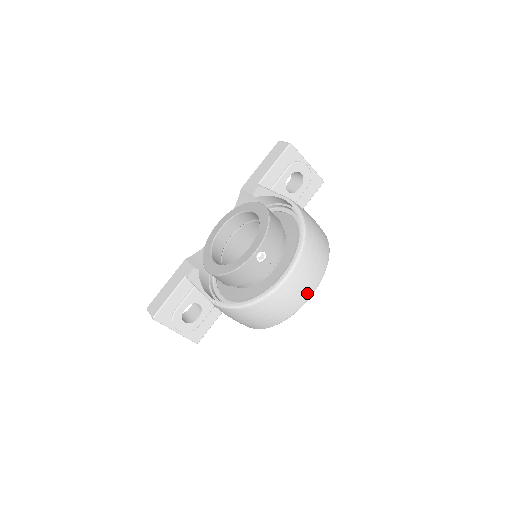
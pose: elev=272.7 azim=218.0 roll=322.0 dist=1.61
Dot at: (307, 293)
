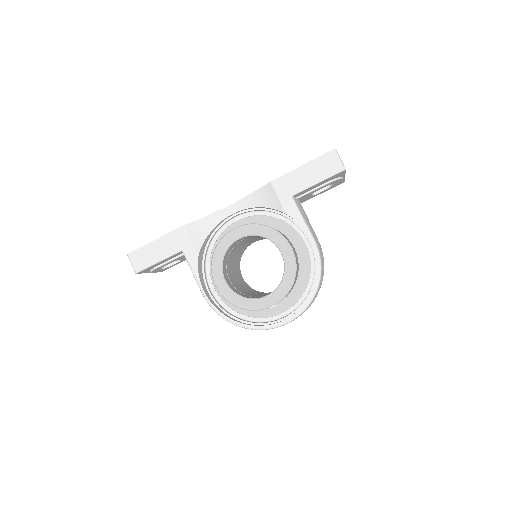
Dot at: occluded
